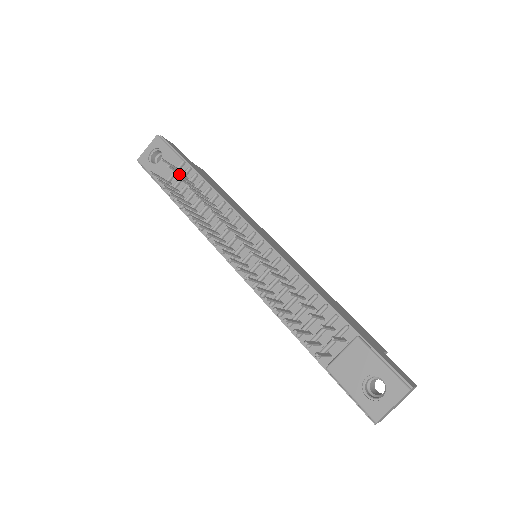
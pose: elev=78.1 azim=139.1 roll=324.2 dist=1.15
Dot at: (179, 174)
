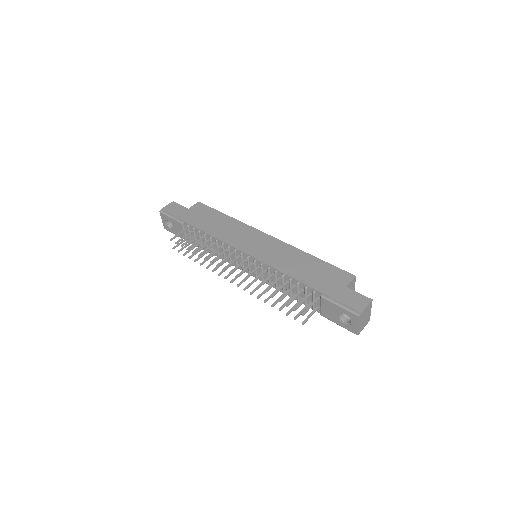
Dot at: (184, 243)
